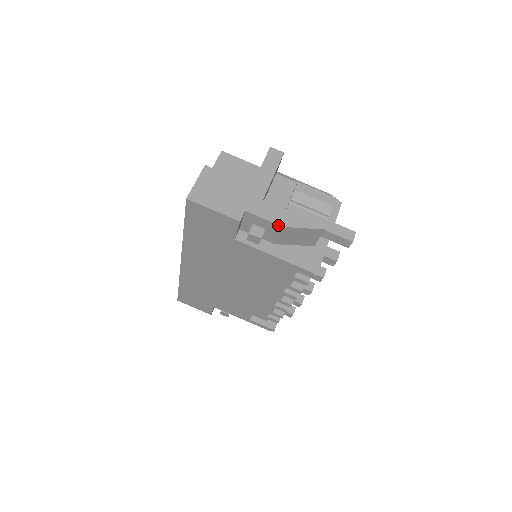
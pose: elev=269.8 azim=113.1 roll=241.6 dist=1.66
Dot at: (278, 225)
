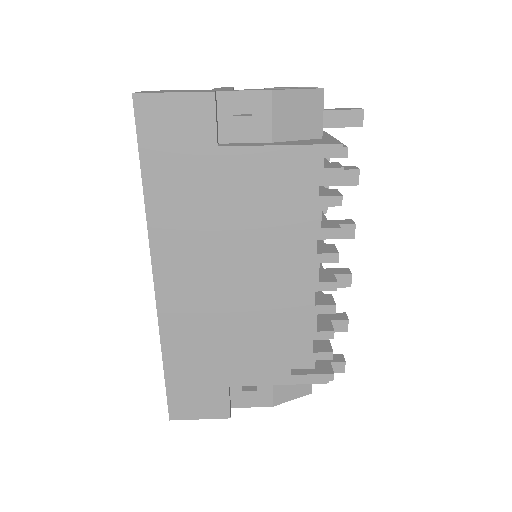
Dot at: (265, 91)
